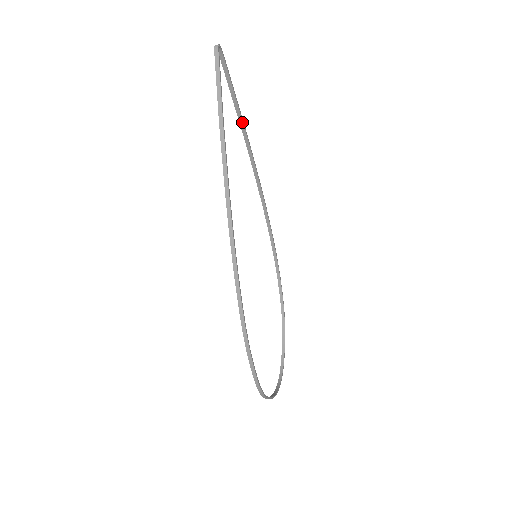
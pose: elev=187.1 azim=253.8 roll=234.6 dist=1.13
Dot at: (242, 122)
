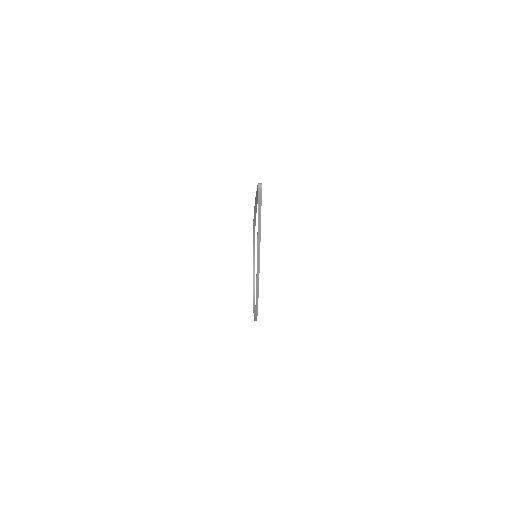
Dot at: occluded
